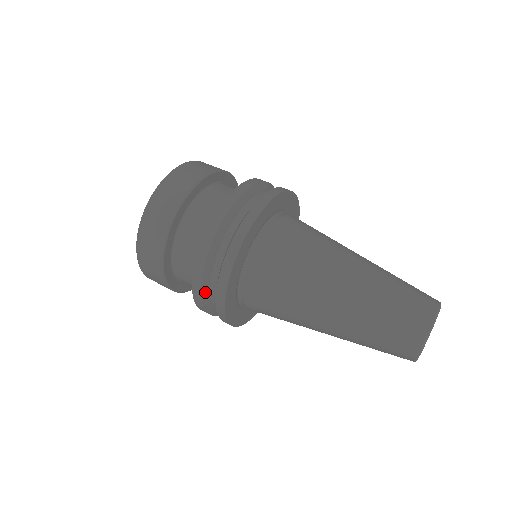
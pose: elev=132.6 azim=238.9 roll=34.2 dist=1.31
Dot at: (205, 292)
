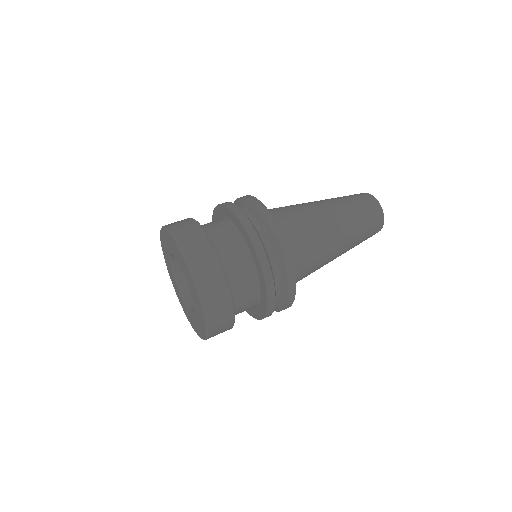
Dot at: (275, 293)
